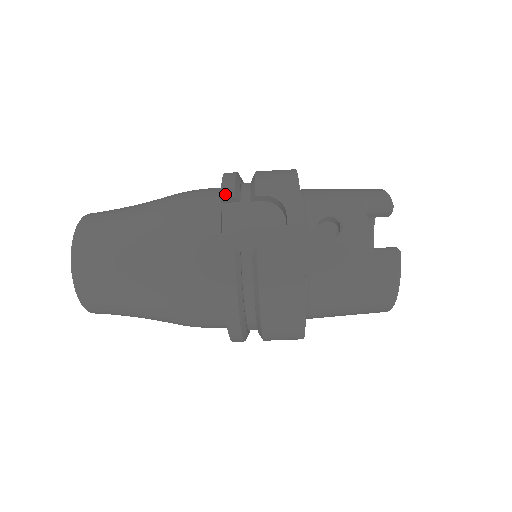
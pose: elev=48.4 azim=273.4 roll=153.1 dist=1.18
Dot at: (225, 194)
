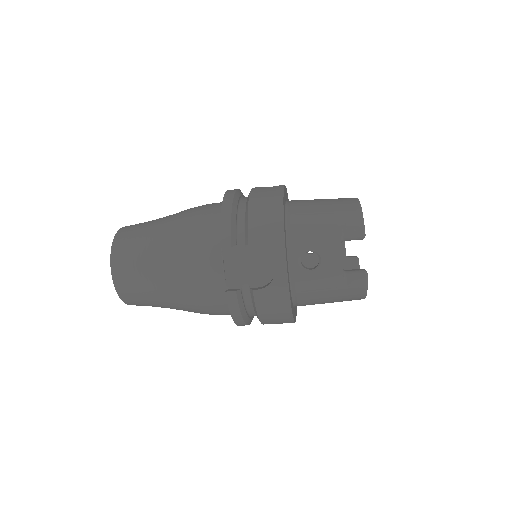
Dot at: (224, 244)
